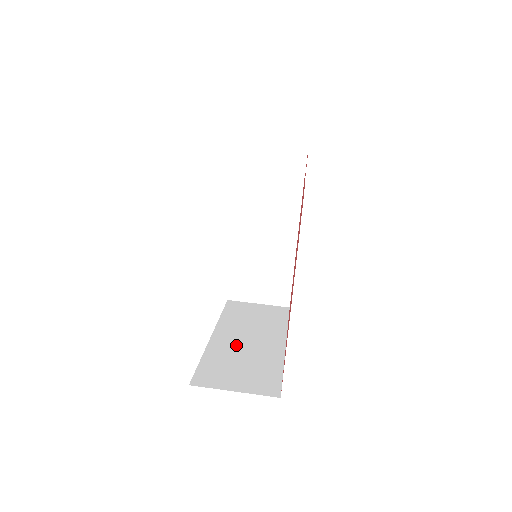
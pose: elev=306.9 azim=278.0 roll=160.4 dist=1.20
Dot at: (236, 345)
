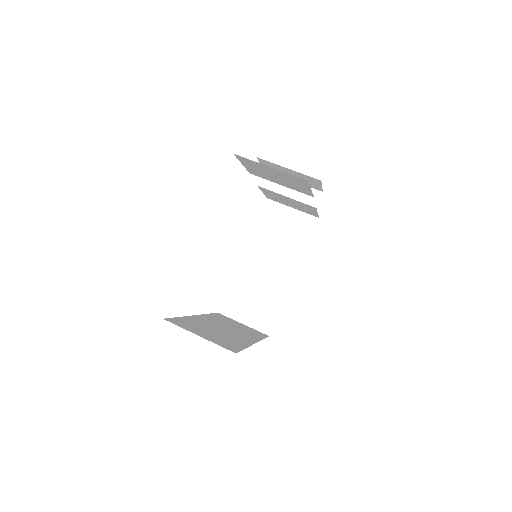
Dot at: (213, 326)
